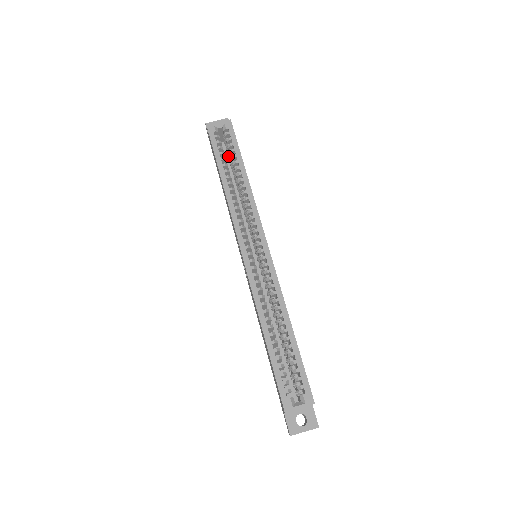
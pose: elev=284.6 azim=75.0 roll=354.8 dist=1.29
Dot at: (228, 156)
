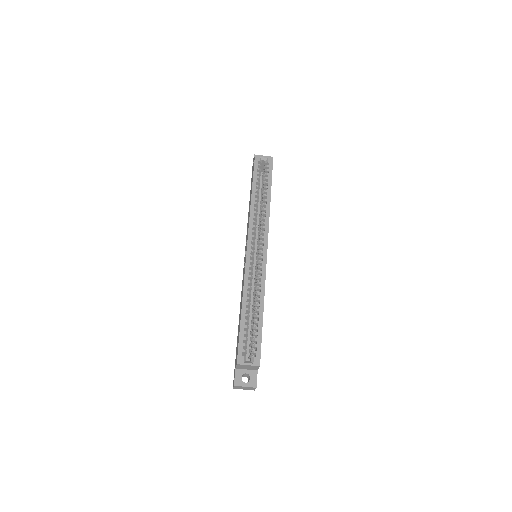
Dot at: (262, 181)
